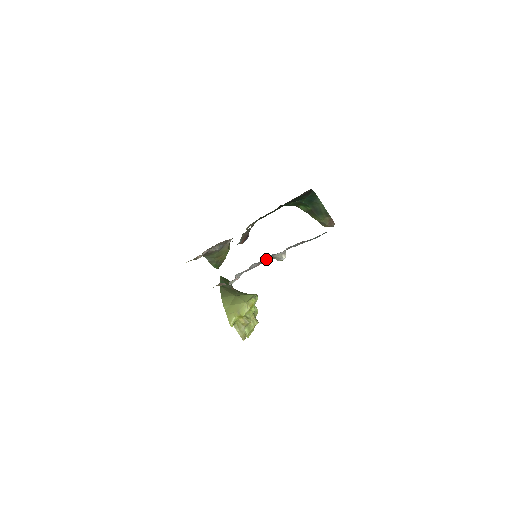
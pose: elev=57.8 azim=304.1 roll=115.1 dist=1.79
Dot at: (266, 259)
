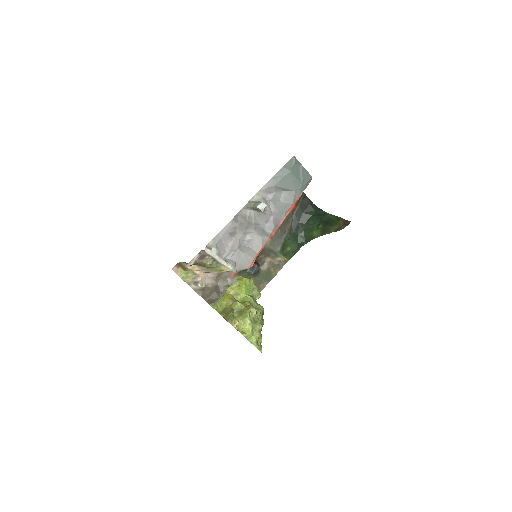
Dot at: (256, 233)
